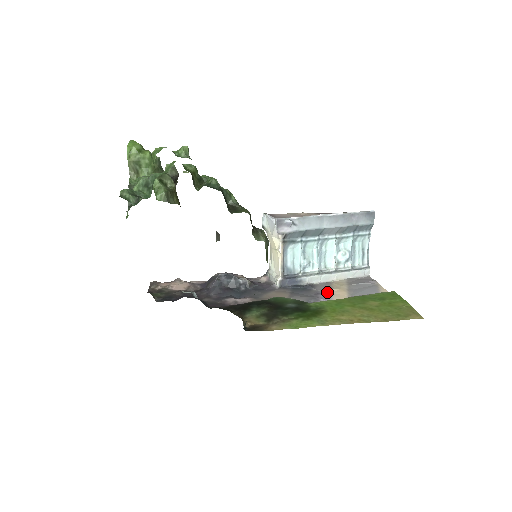
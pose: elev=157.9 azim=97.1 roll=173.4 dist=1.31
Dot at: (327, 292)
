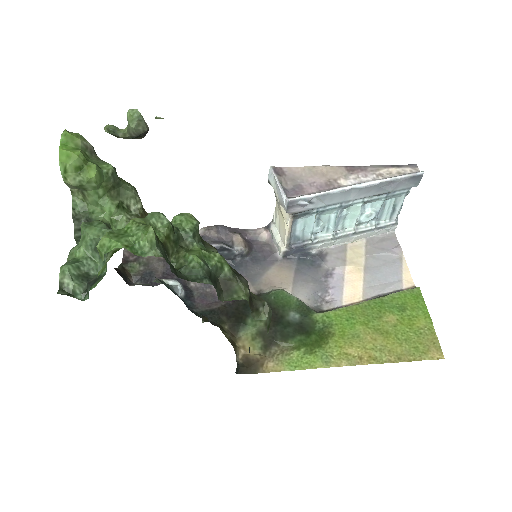
Dot at: (339, 273)
